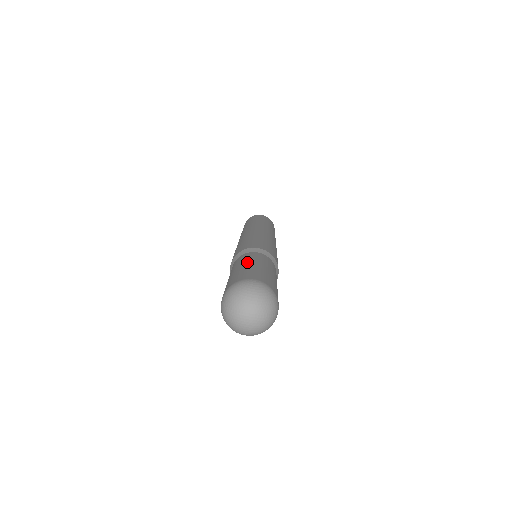
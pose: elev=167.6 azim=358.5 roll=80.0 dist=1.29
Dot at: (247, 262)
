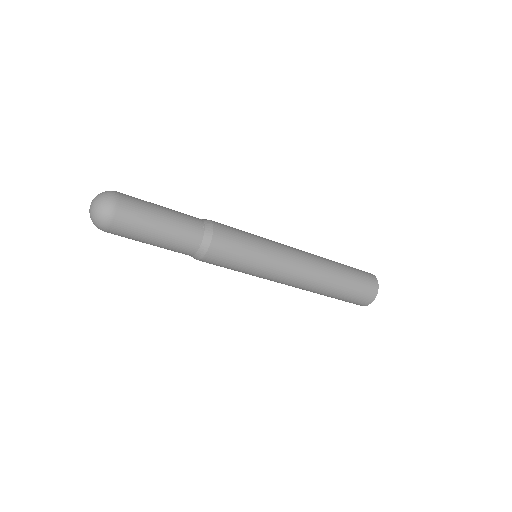
Dot at: occluded
